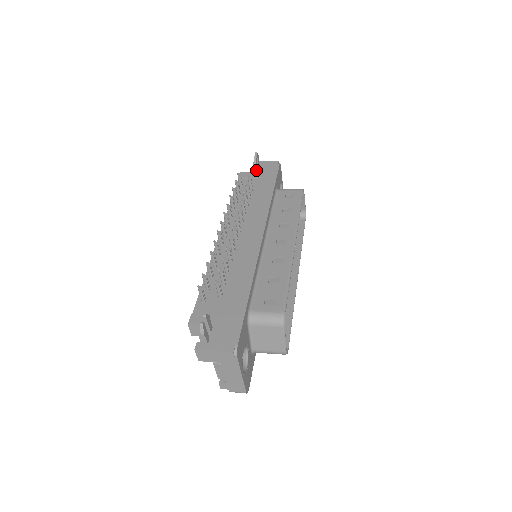
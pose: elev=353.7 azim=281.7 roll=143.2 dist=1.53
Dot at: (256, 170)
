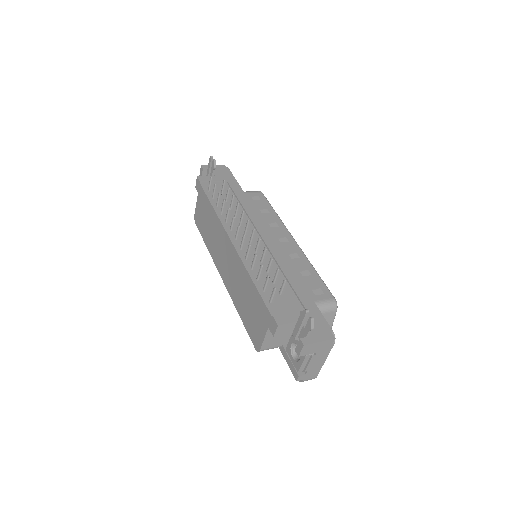
Dot at: (213, 174)
